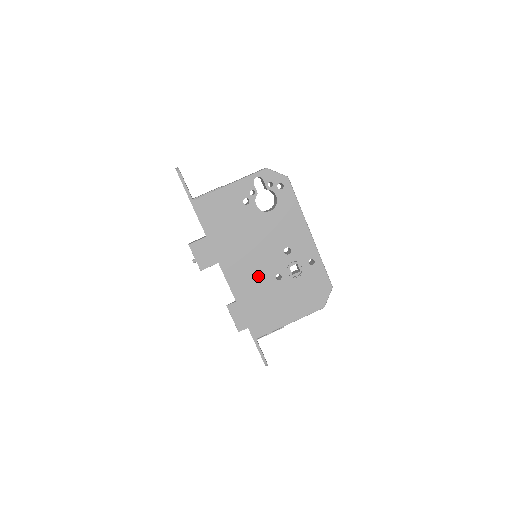
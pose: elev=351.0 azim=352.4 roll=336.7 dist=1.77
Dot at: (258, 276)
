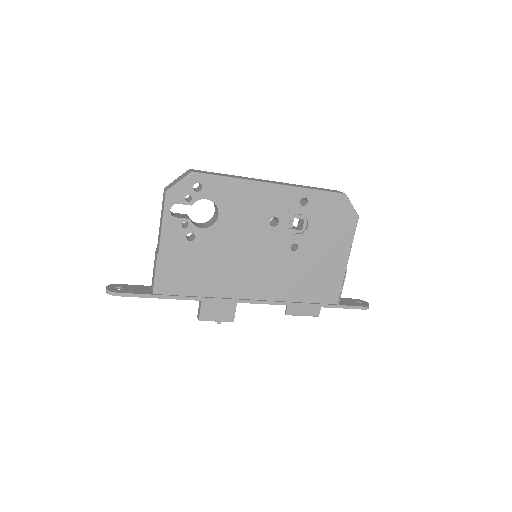
Dot at: (279, 269)
